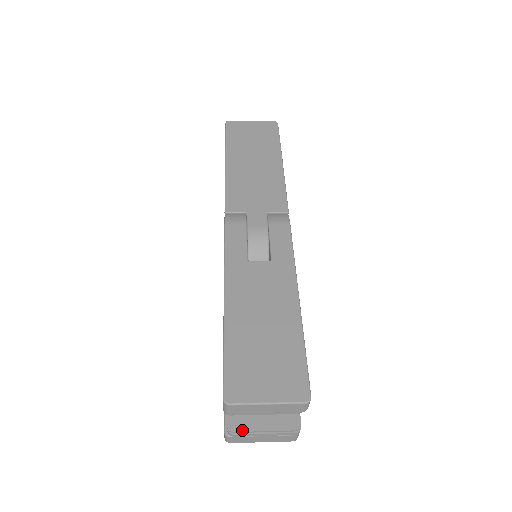
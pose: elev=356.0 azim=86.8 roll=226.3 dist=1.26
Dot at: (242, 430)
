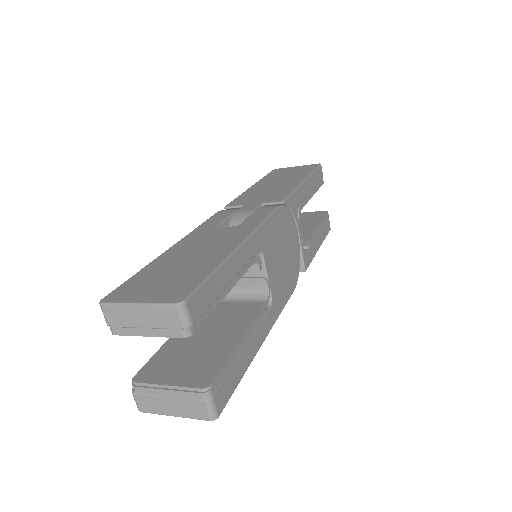
Dot at: (145, 382)
